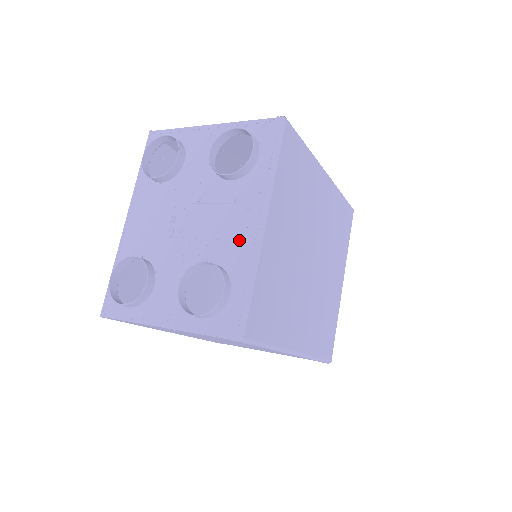
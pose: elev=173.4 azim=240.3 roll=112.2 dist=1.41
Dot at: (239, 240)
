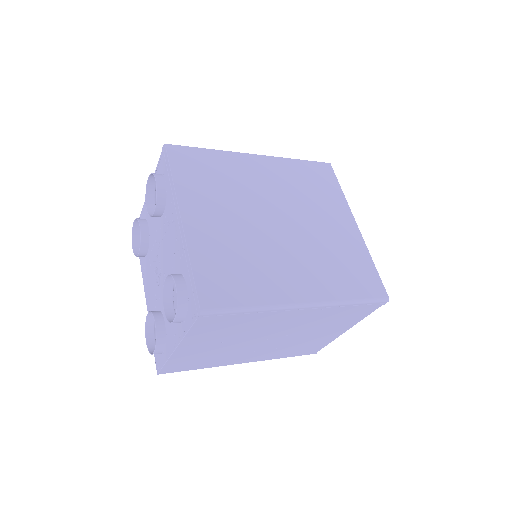
Dot at: (177, 246)
